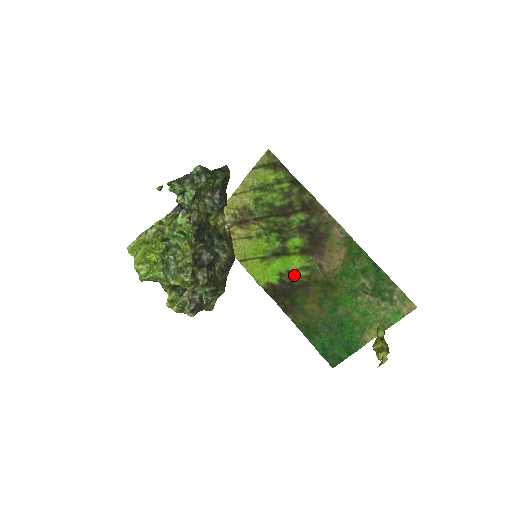
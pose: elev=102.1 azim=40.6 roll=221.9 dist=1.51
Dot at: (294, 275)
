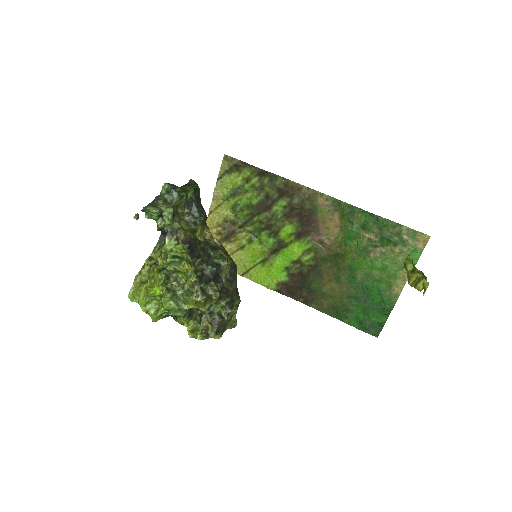
Dot at: (300, 263)
